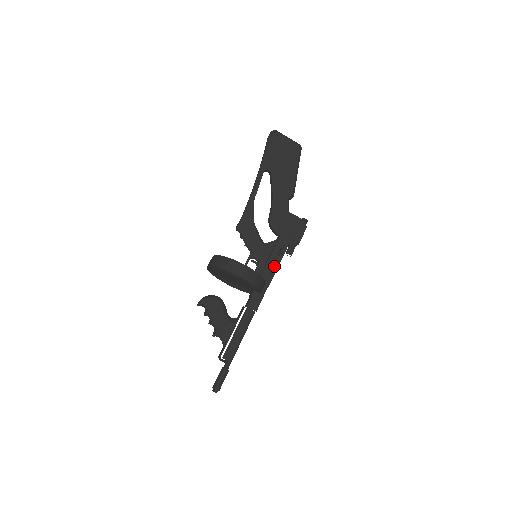
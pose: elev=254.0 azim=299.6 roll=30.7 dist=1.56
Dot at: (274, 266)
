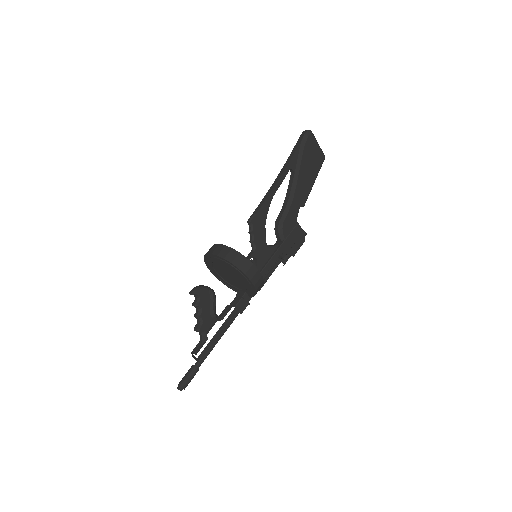
Dot at: (269, 272)
